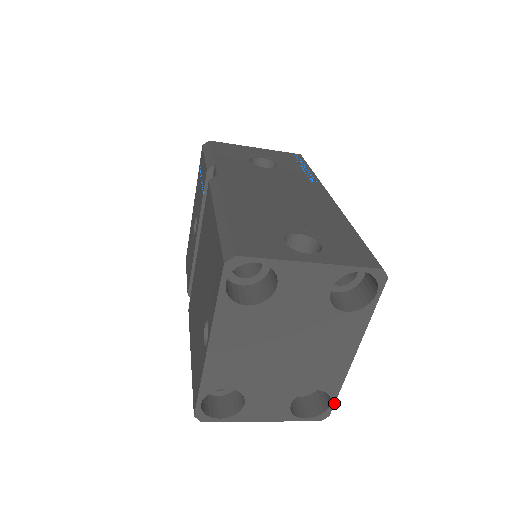
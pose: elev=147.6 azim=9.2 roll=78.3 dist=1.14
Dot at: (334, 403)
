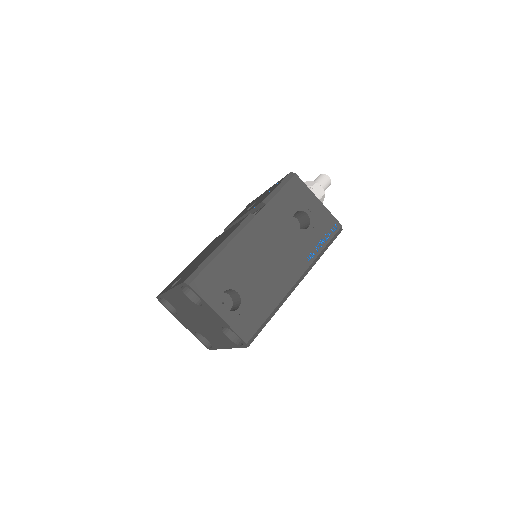
Dot at: (213, 349)
